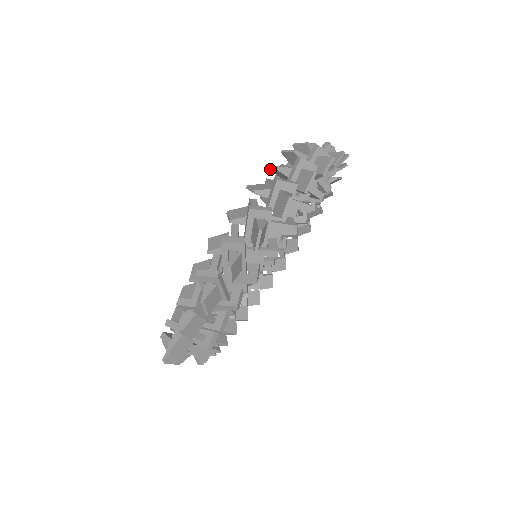
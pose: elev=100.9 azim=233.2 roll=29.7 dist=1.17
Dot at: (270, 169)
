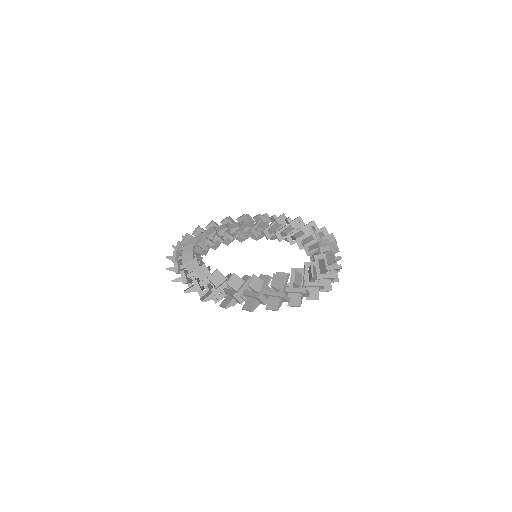
Dot at: (274, 277)
